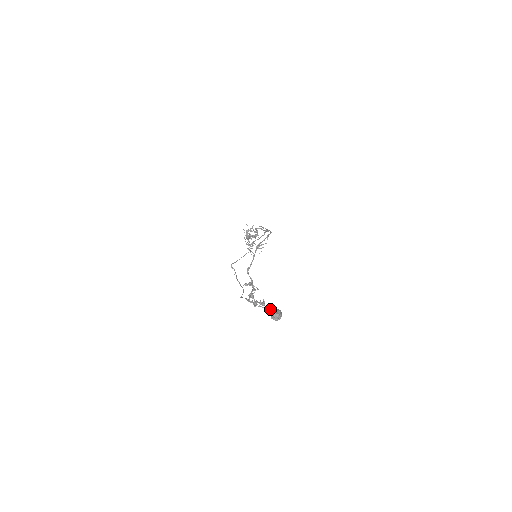
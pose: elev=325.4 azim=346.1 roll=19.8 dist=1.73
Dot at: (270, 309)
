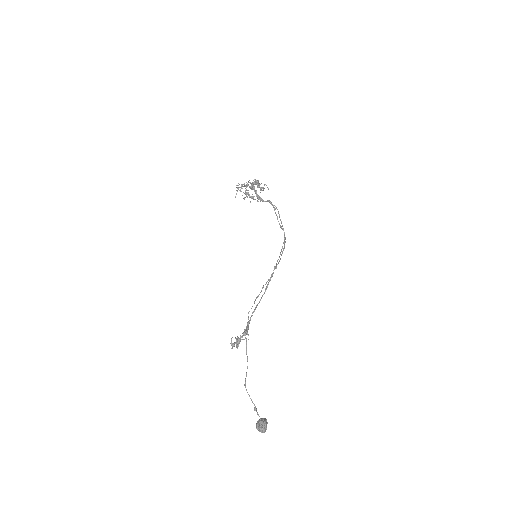
Dot at: (264, 424)
